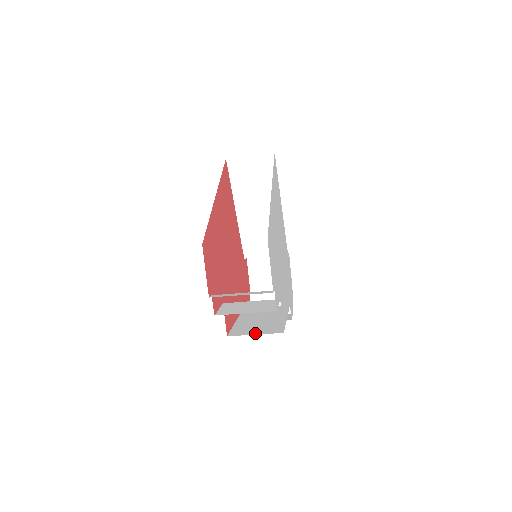
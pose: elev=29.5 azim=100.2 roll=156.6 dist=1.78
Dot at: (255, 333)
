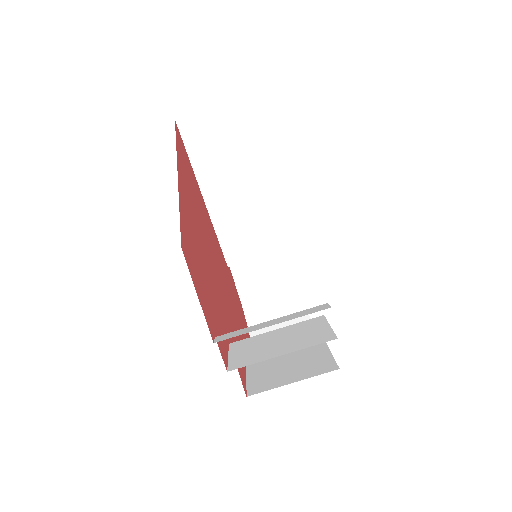
Dot at: (291, 380)
